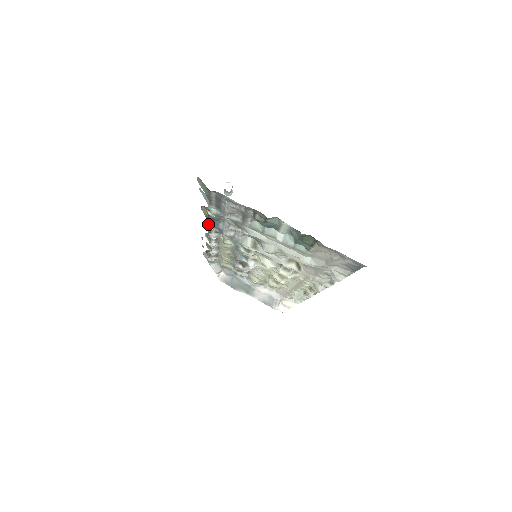
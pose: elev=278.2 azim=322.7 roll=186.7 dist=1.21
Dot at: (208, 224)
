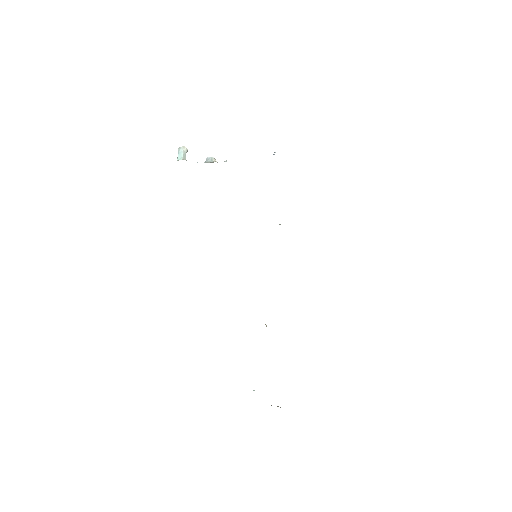
Dot at: occluded
